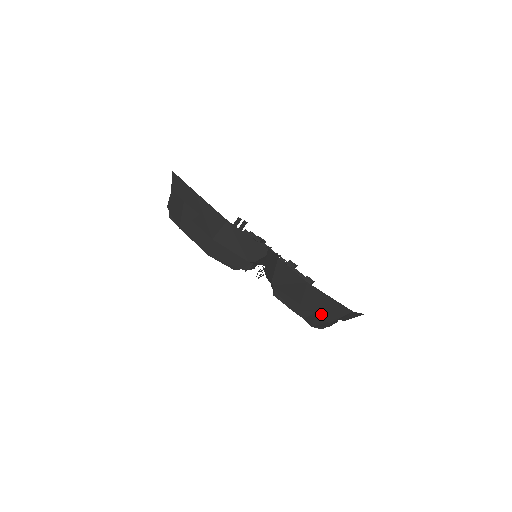
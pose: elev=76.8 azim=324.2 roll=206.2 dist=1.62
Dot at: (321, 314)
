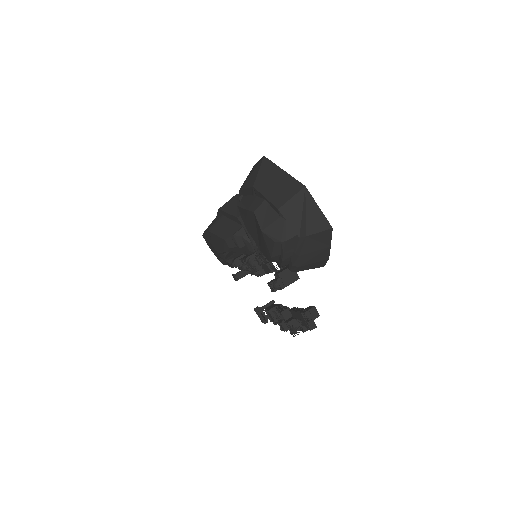
Dot at: (271, 196)
